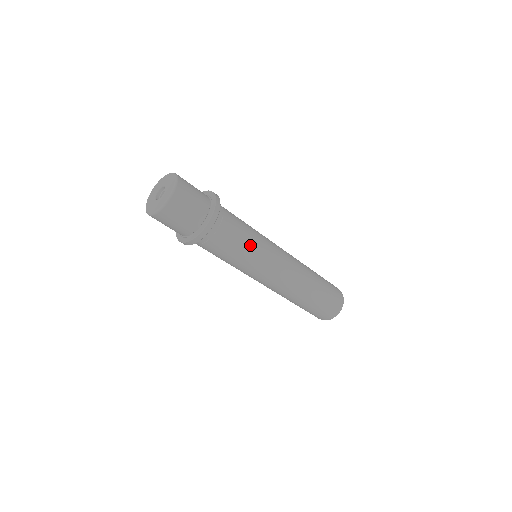
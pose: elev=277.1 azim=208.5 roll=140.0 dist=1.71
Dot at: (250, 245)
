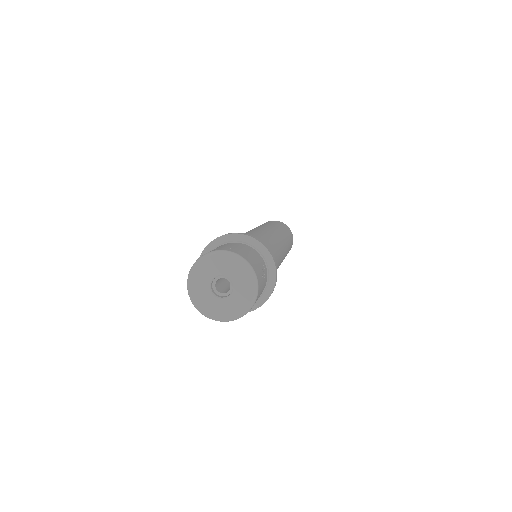
Dot at: occluded
